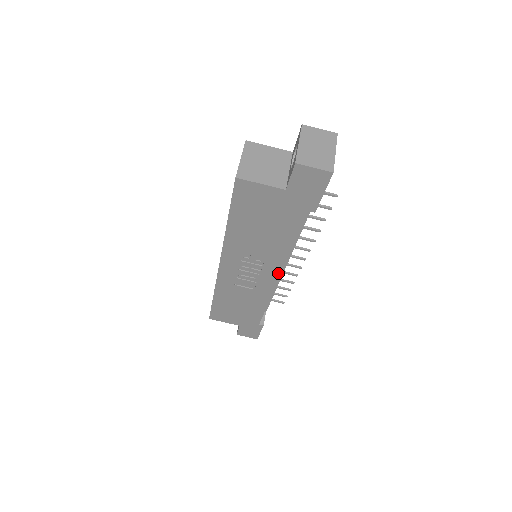
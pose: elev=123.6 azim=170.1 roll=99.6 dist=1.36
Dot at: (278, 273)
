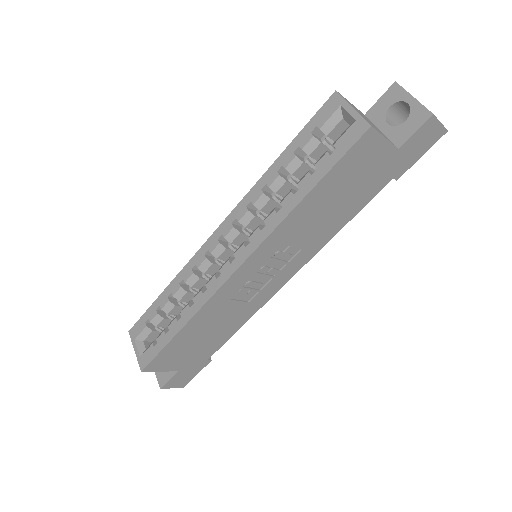
Dot at: (296, 270)
